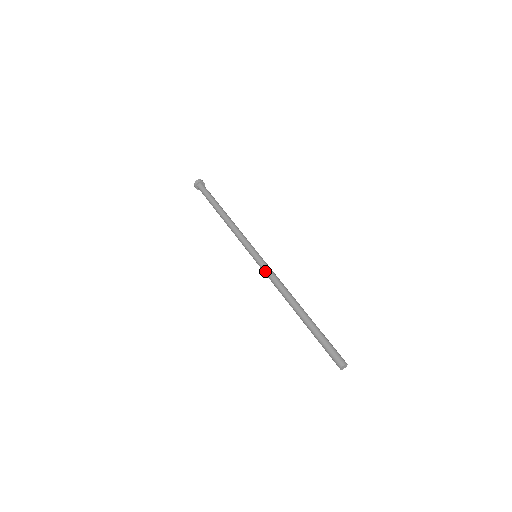
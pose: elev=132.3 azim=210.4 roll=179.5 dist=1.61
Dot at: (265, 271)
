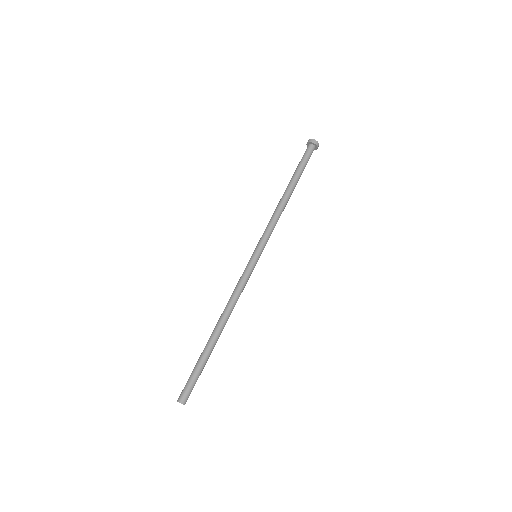
Dot at: (243, 276)
